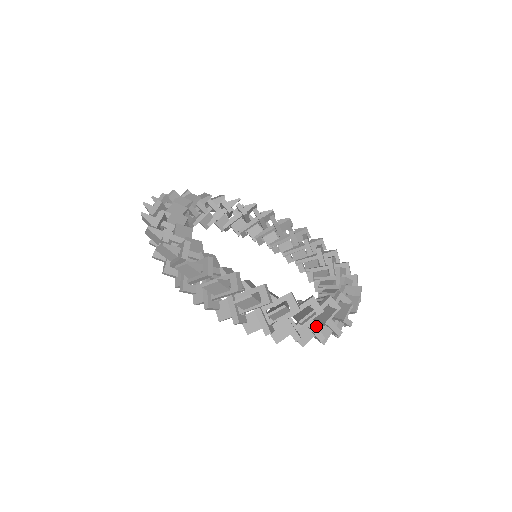
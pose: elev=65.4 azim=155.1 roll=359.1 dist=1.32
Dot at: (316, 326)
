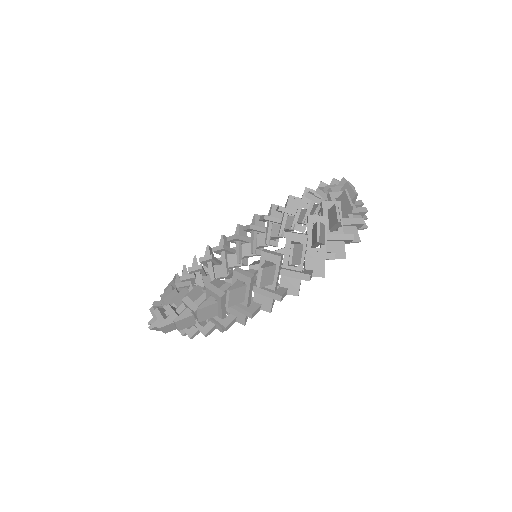
Dot at: (352, 210)
